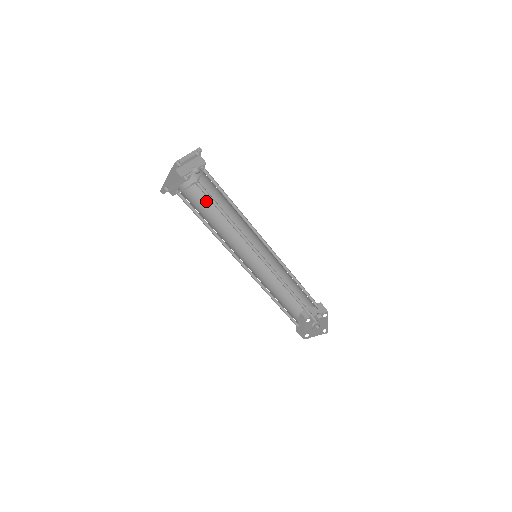
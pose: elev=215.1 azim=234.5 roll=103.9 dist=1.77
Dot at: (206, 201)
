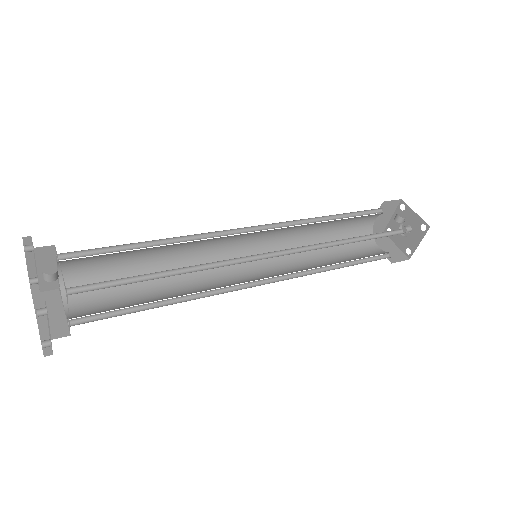
Dot at: (122, 276)
